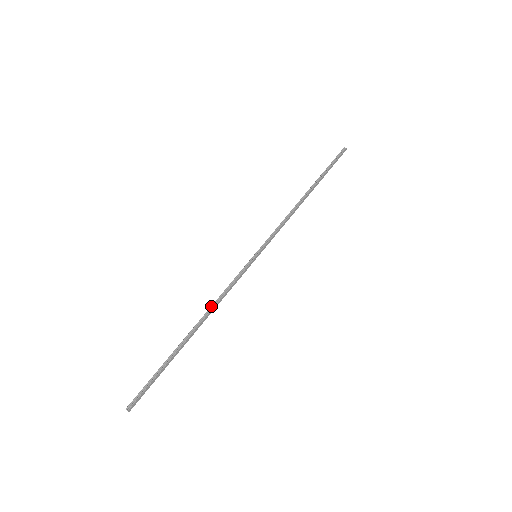
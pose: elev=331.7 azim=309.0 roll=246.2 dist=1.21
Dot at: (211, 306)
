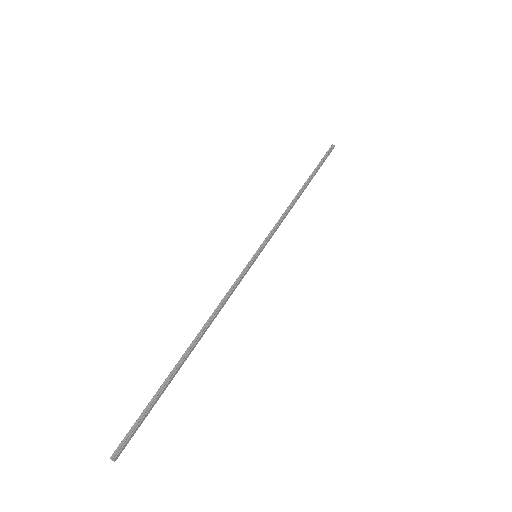
Dot at: (211, 315)
